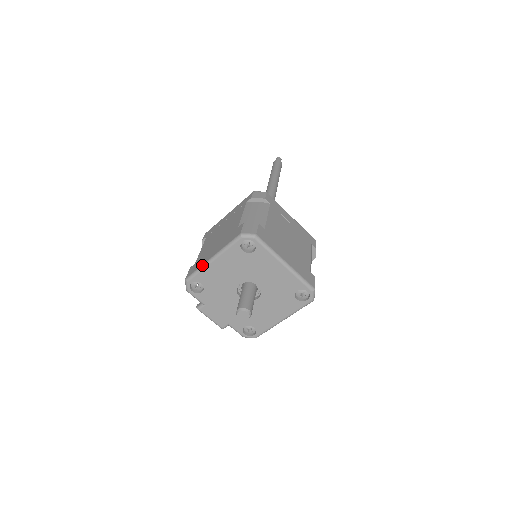
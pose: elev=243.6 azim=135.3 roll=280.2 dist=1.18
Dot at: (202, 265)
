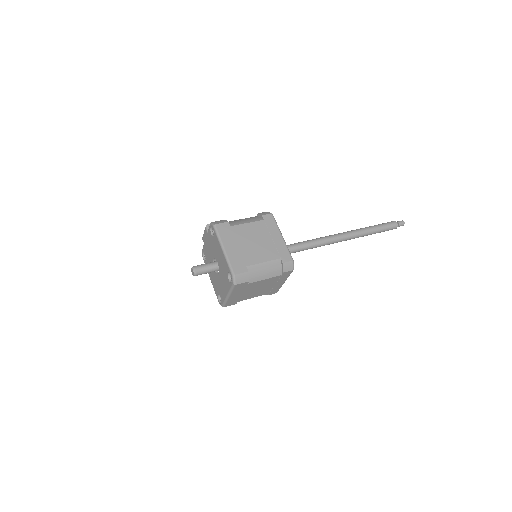
Dot at: (221, 240)
